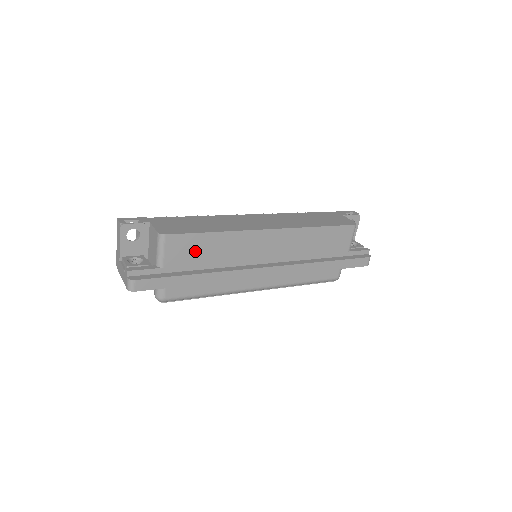
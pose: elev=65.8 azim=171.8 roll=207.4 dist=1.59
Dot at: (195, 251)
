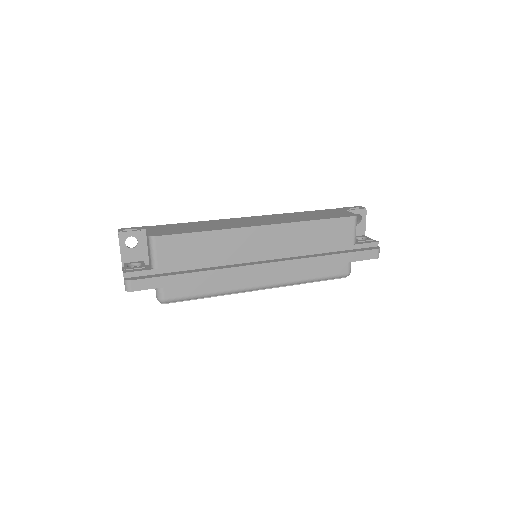
Dot at: (187, 251)
